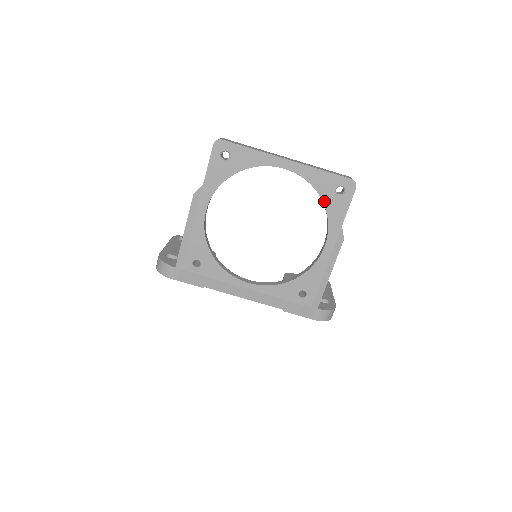
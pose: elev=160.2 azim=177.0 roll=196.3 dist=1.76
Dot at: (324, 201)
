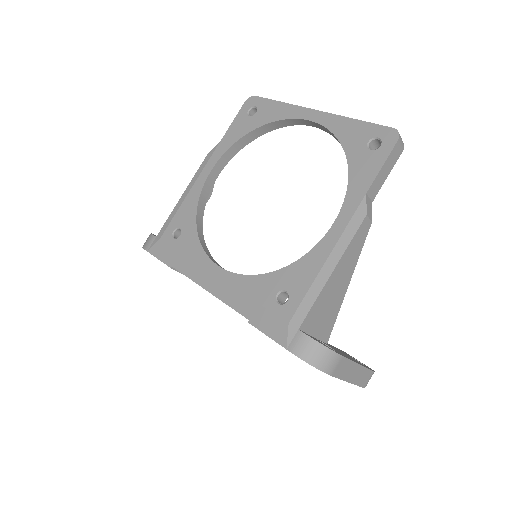
Dot at: (349, 158)
